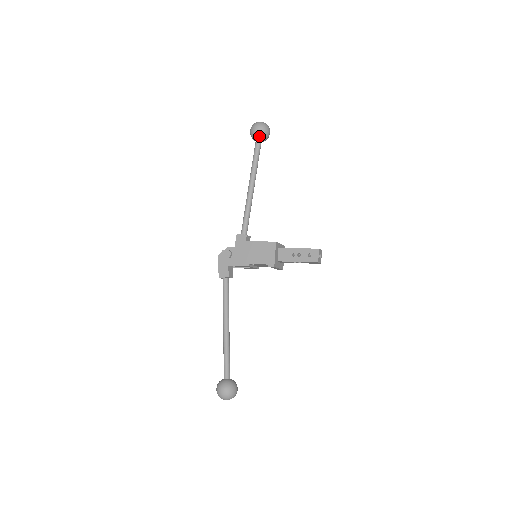
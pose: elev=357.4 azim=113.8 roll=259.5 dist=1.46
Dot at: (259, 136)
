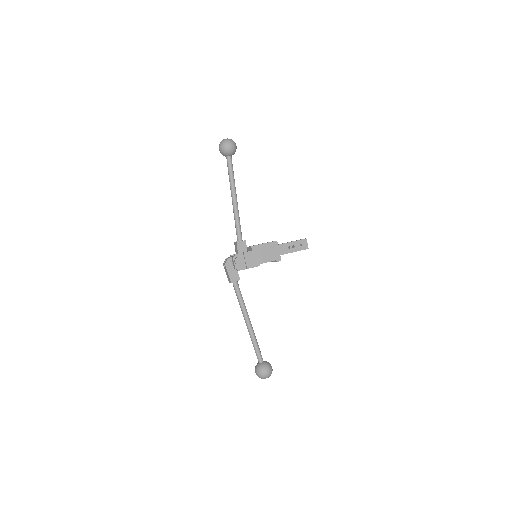
Dot at: (232, 152)
